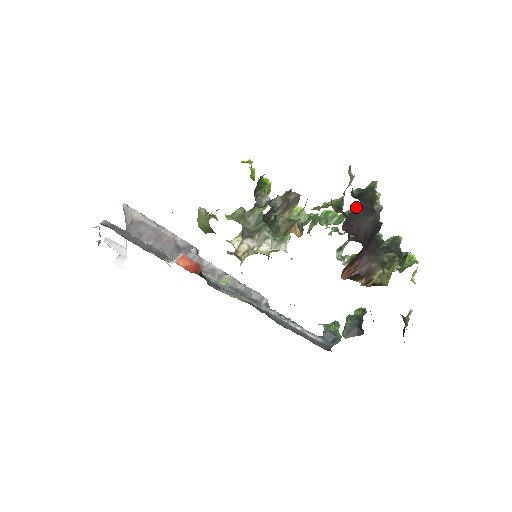
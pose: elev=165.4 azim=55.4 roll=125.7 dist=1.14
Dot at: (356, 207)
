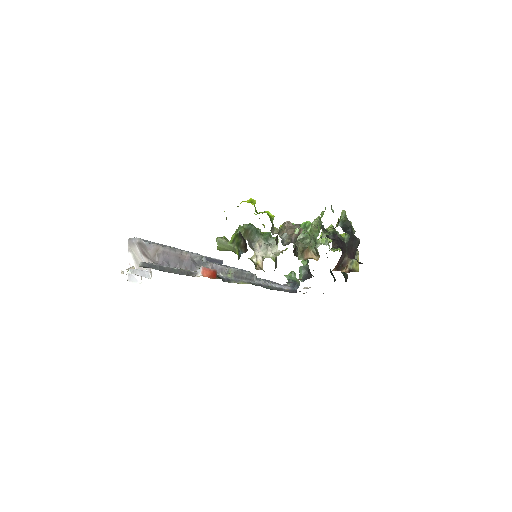
Dot at: (349, 240)
